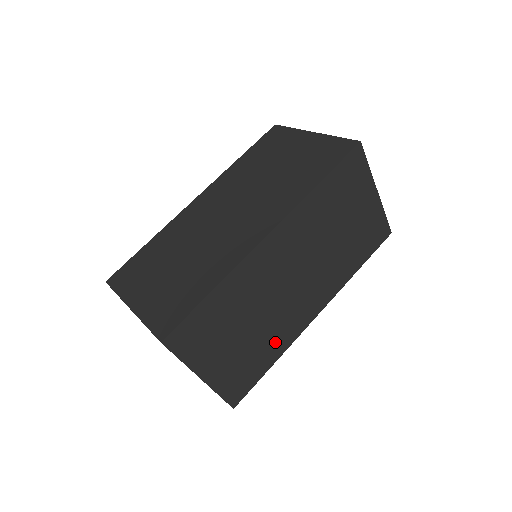
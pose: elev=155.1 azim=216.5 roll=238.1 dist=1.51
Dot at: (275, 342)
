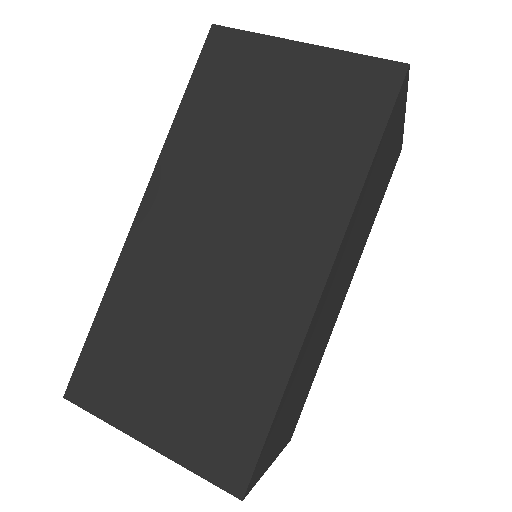
Dot at: (319, 356)
